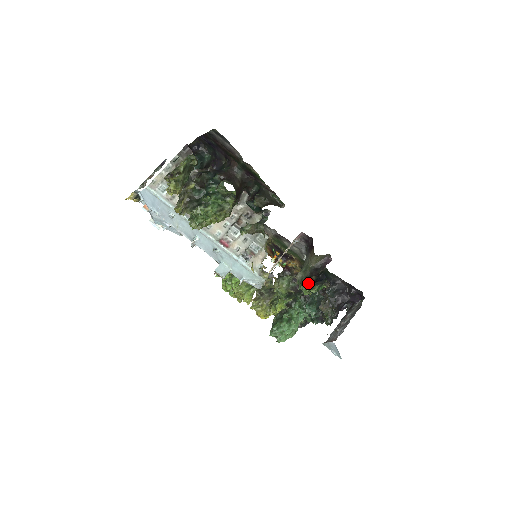
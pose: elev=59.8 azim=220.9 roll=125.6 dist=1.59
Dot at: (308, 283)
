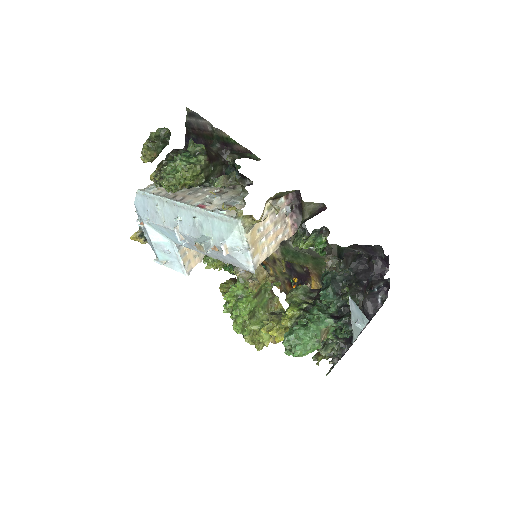
Dot at: occluded
